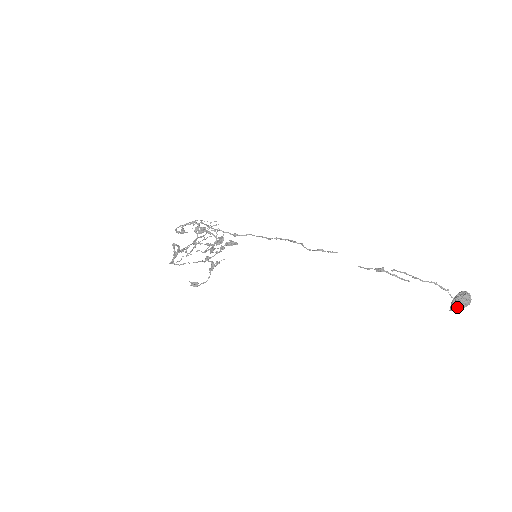
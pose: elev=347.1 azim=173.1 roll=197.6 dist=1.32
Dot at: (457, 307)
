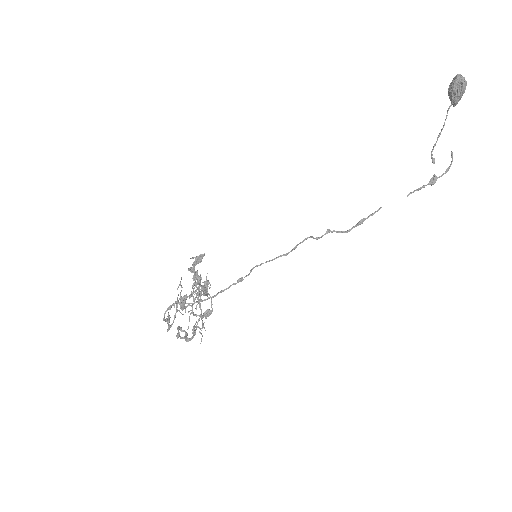
Dot at: (460, 99)
